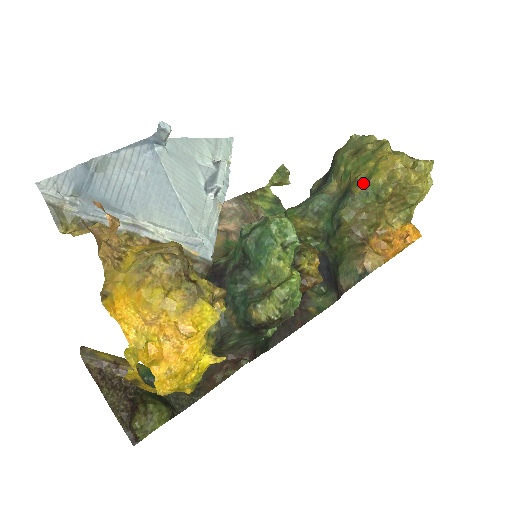
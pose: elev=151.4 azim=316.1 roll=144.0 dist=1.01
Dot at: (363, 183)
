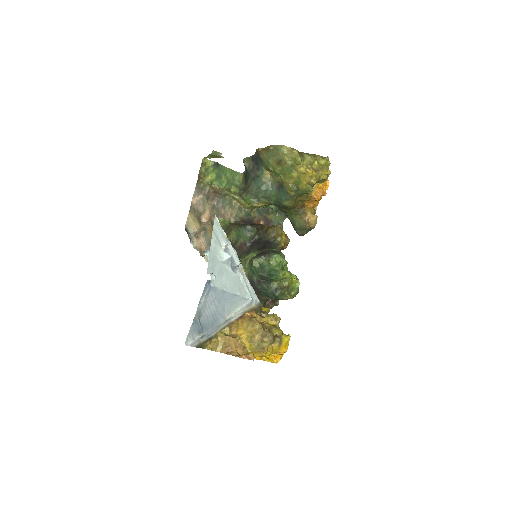
Dot at: (295, 190)
